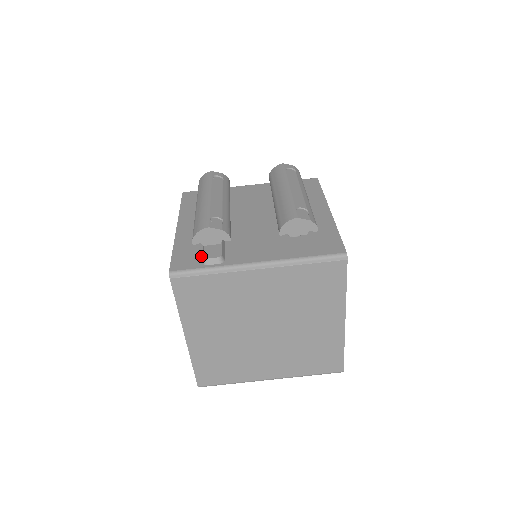
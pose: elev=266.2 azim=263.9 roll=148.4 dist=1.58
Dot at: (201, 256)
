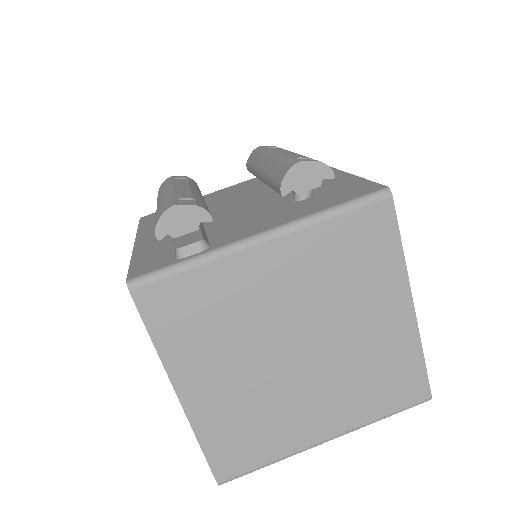
Dot at: (173, 253)
